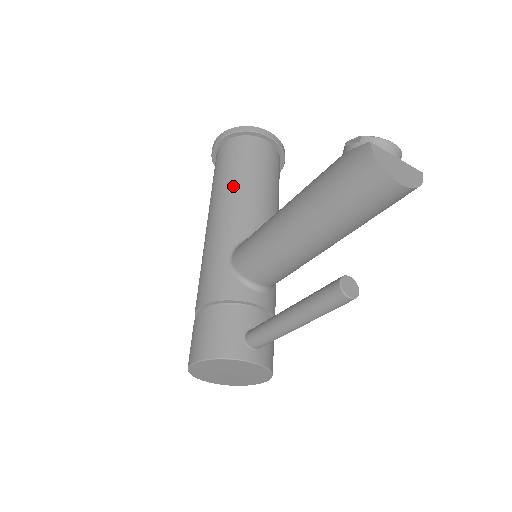
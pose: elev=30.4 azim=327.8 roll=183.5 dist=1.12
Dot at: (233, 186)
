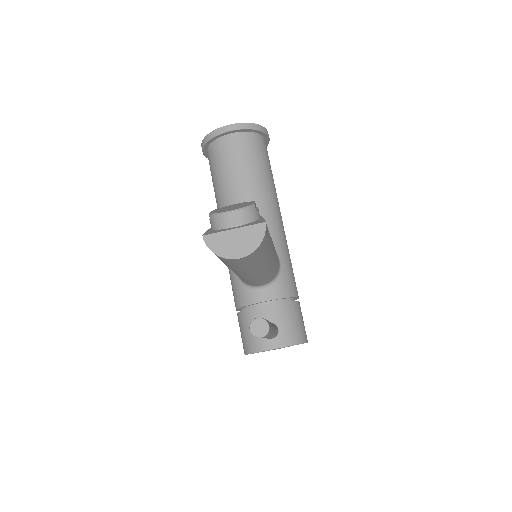
Dot at: (221, 199)
